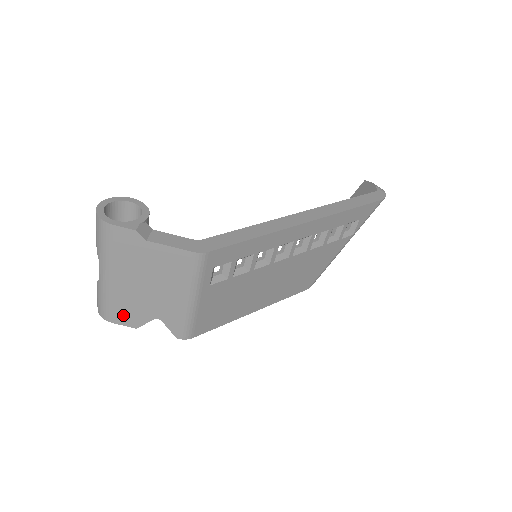
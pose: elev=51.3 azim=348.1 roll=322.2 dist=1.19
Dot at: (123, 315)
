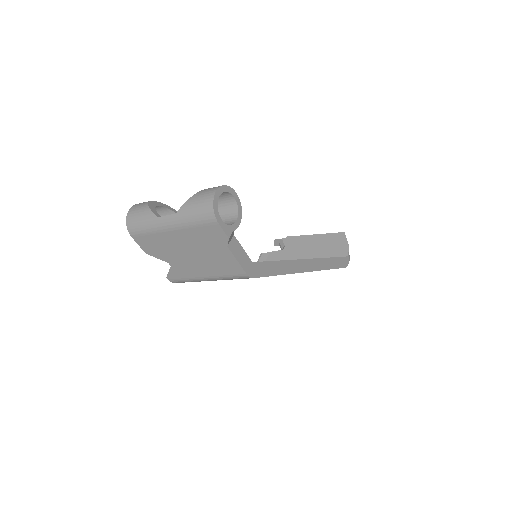
Dot at: (147, 243)
